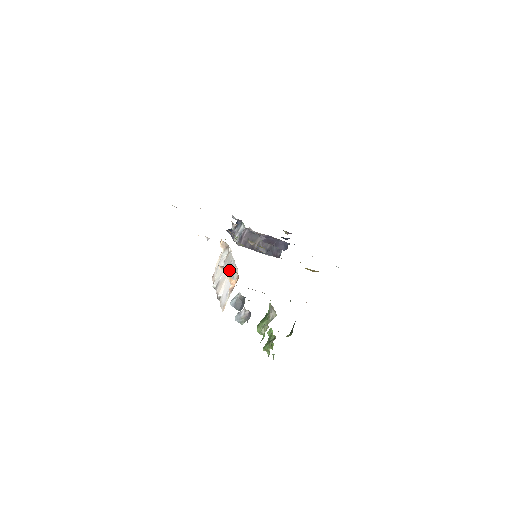
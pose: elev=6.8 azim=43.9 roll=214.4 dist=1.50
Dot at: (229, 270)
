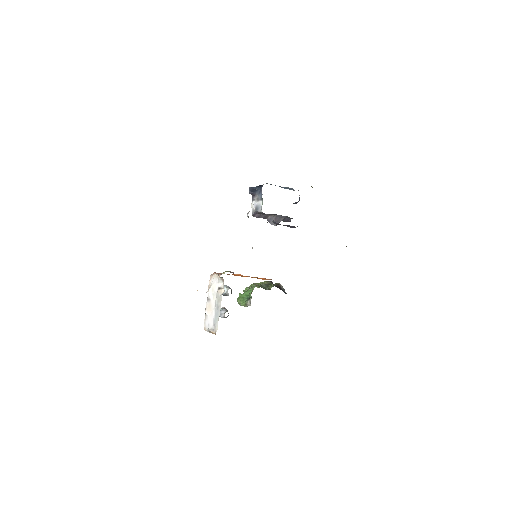
Dot at: occluded
